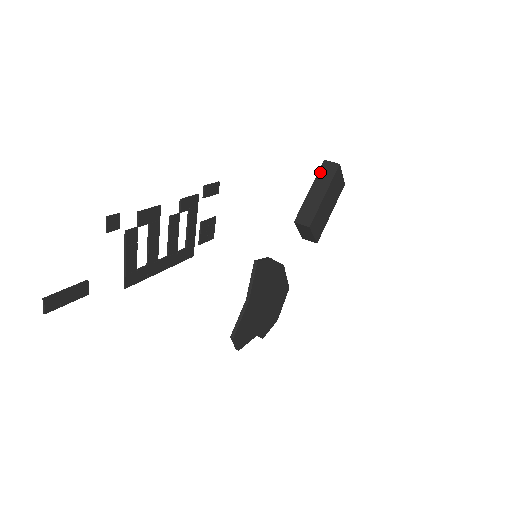
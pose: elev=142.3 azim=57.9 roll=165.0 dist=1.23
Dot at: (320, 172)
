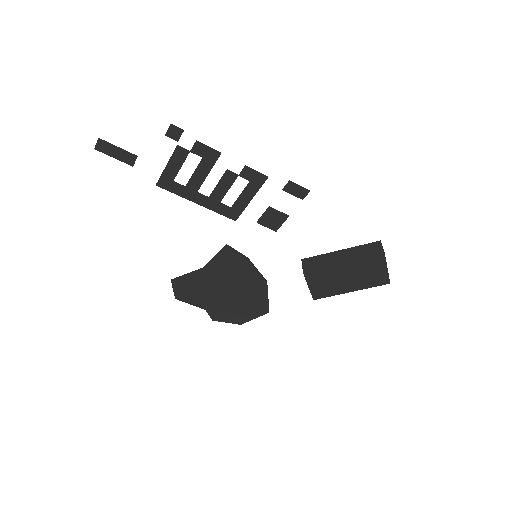
Dot at: (365, 245)
